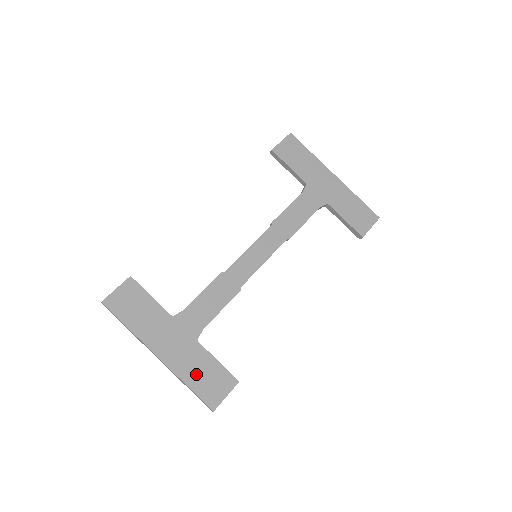
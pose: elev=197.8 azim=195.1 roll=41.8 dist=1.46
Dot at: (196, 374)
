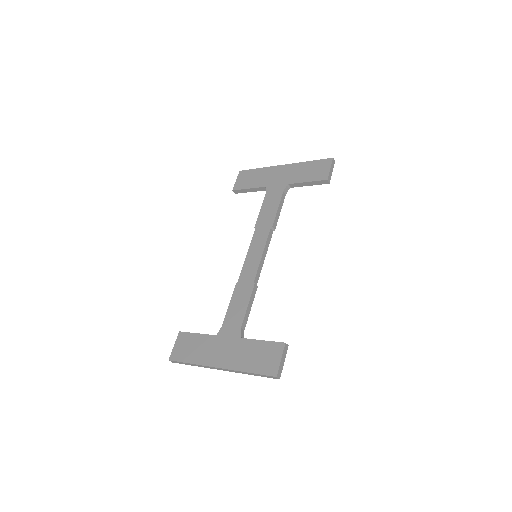
Dot at: (250, 360)
